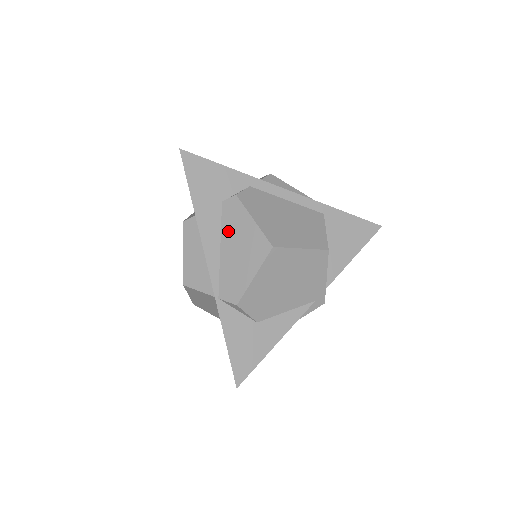
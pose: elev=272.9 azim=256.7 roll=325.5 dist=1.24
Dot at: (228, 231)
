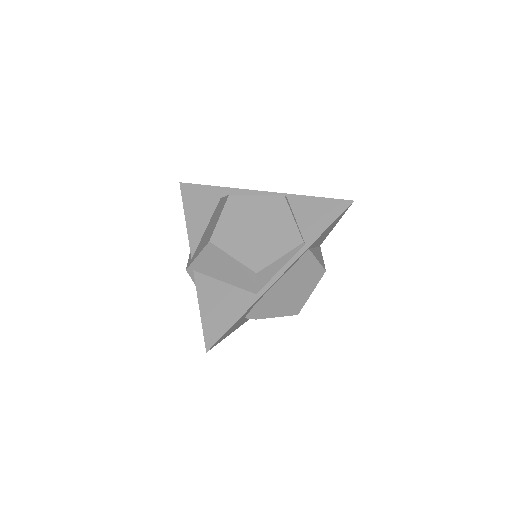
Dot at: occluded
